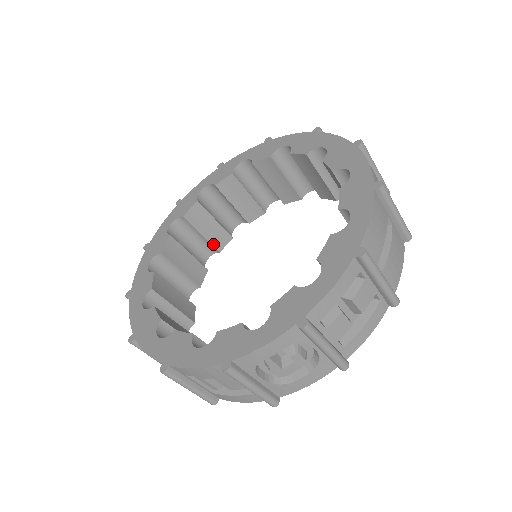
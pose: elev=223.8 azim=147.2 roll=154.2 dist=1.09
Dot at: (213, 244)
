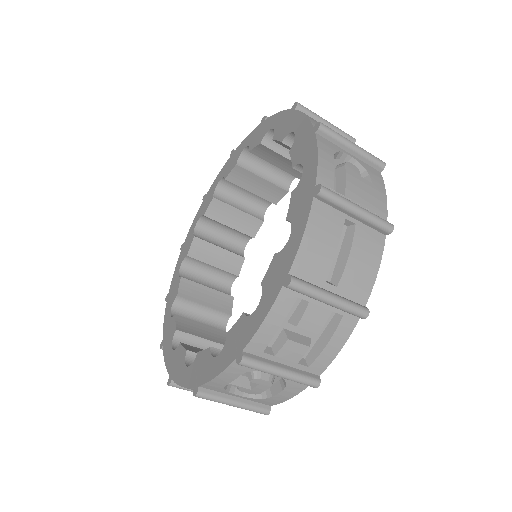
Dot at: (244, 232)
